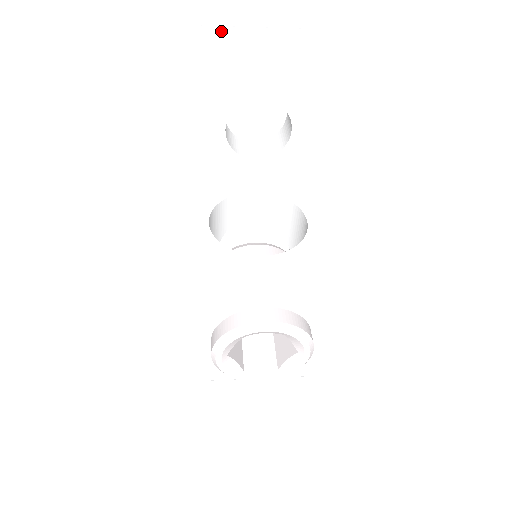
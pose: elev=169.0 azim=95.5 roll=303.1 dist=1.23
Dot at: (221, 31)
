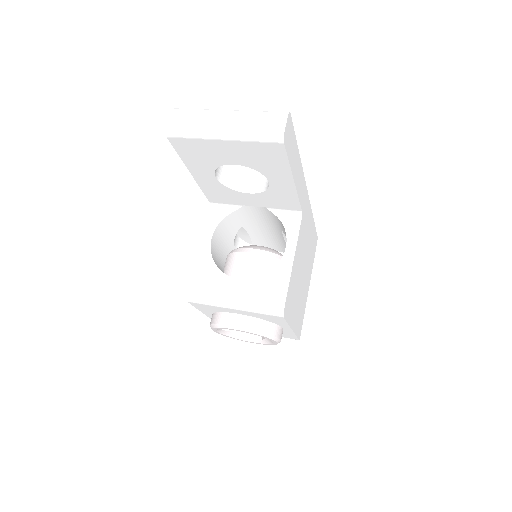
Dot at: (191, 122)
